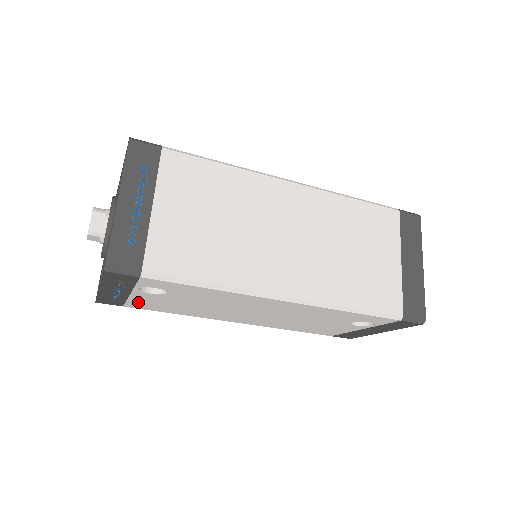
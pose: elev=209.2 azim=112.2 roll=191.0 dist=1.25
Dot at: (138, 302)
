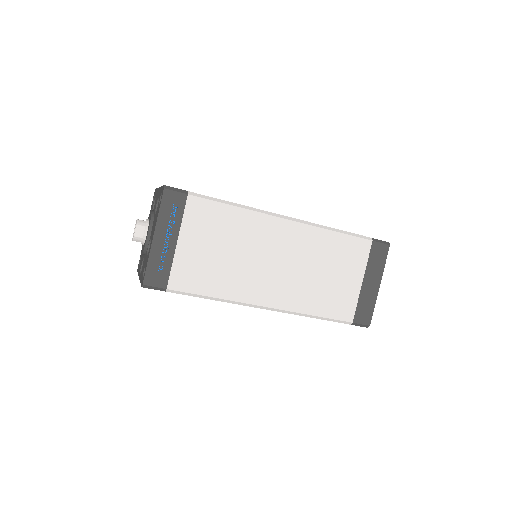
Dot at: occluded
